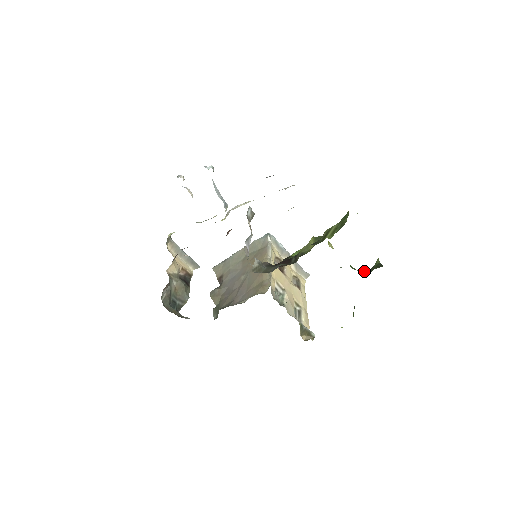
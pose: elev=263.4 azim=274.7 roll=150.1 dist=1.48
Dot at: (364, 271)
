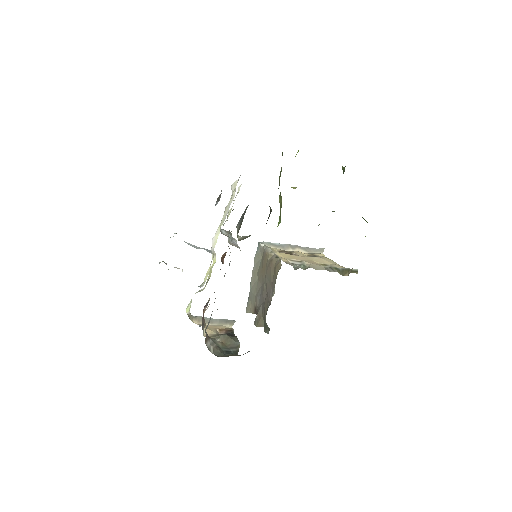
Dot at: occluded
